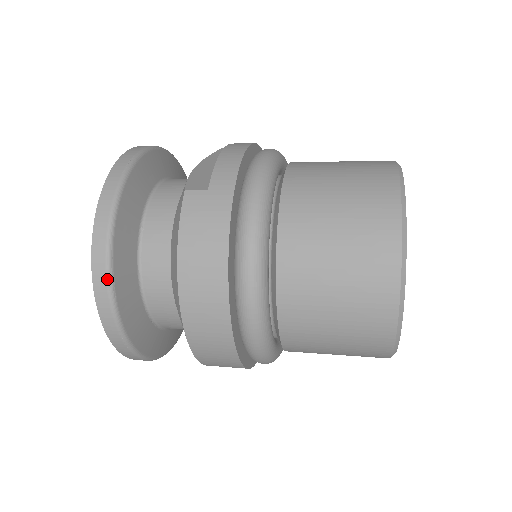
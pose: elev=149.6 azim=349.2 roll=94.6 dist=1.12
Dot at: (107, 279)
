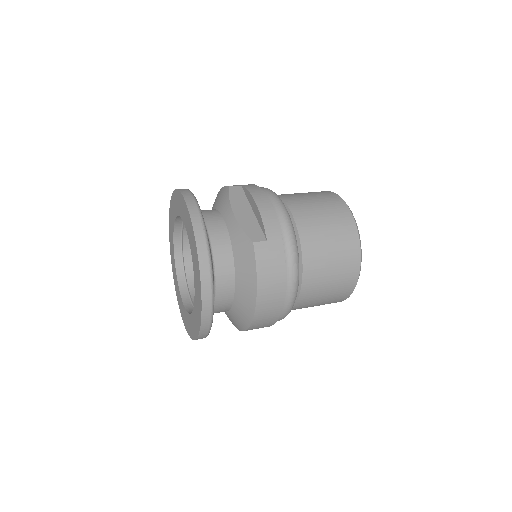
Dot at: (212, 305)
